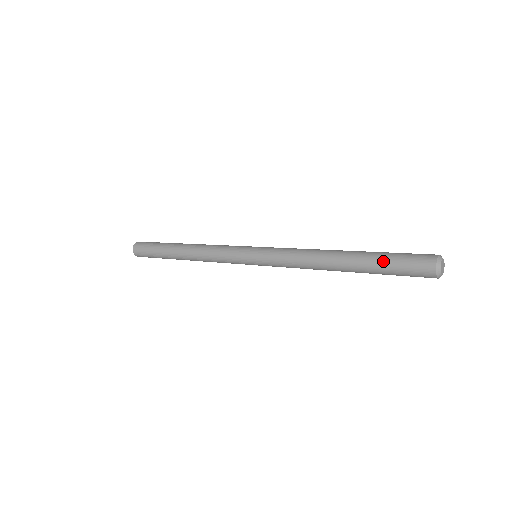
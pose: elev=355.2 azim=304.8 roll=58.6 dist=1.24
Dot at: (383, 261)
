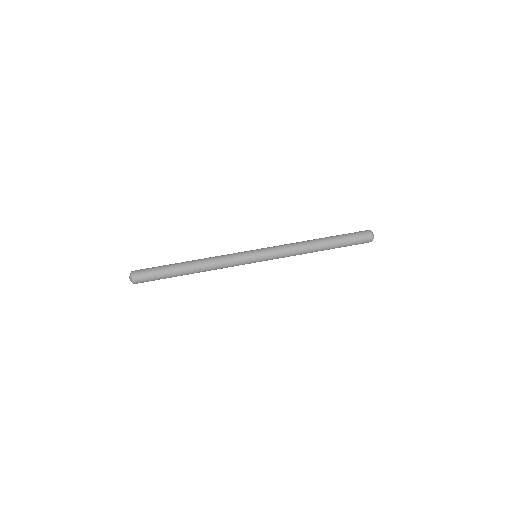
Dot at: occluded
